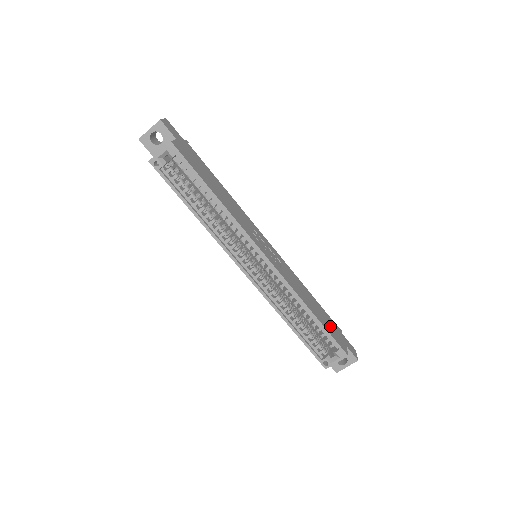
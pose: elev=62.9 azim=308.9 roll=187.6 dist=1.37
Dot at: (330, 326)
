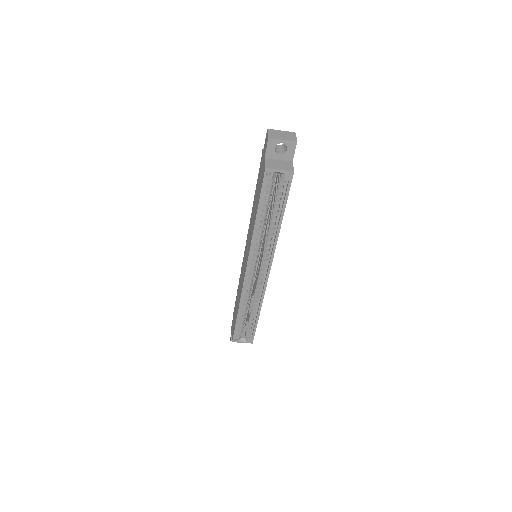
Dot at: occluded
